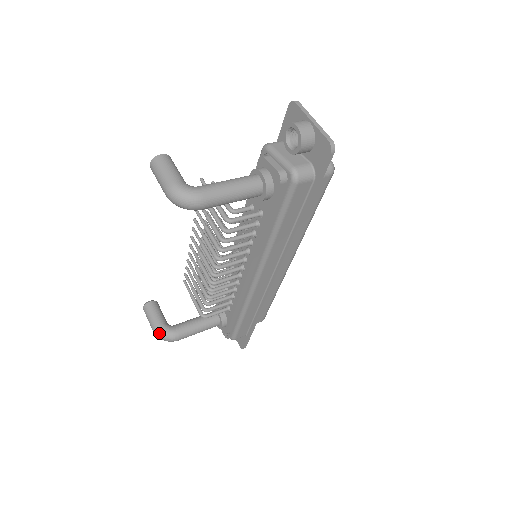
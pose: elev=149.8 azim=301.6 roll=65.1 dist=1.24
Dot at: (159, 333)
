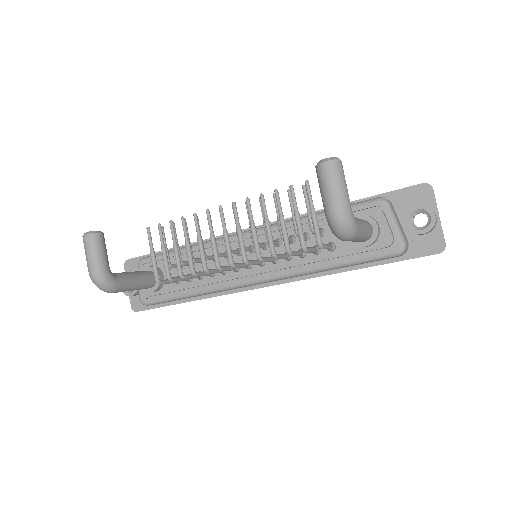
Dot at: (101, 278)
